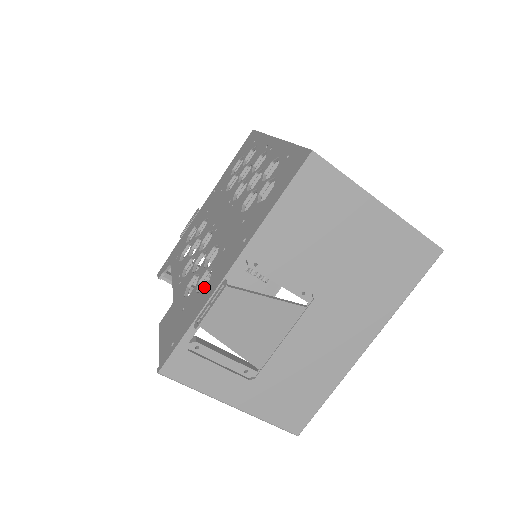
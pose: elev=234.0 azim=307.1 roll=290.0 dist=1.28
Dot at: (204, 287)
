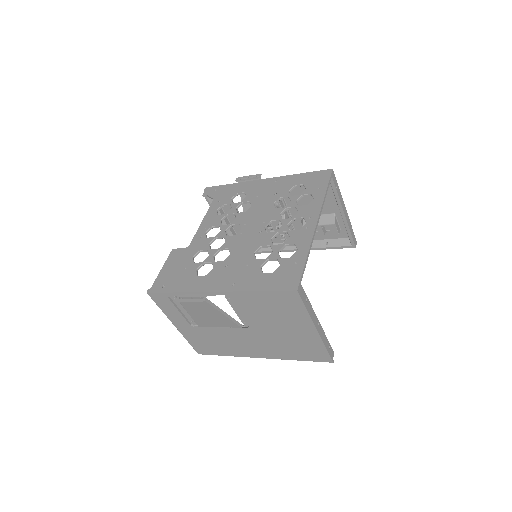
Dot at: (200, 276)
